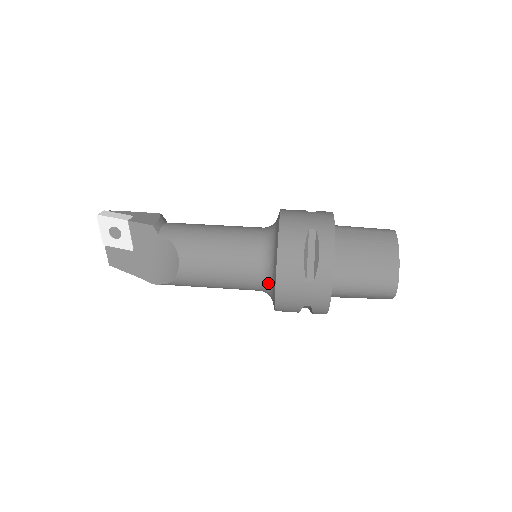
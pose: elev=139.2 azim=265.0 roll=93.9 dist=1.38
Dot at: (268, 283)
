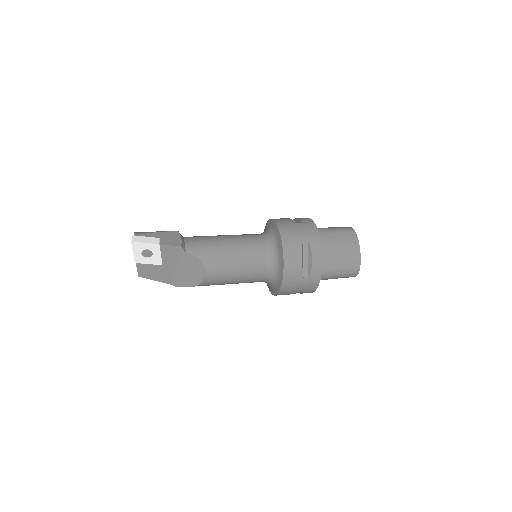
Dot at: (272, 279)
